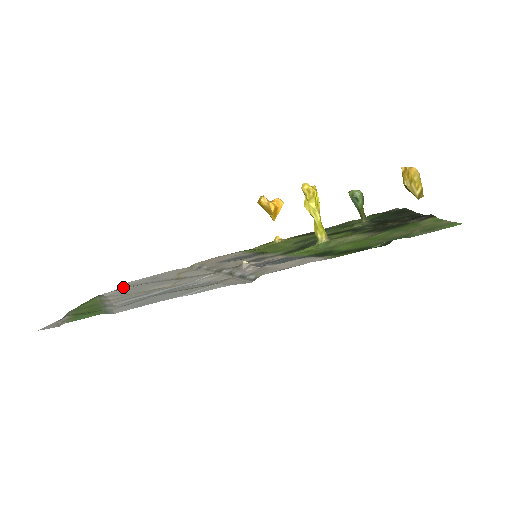
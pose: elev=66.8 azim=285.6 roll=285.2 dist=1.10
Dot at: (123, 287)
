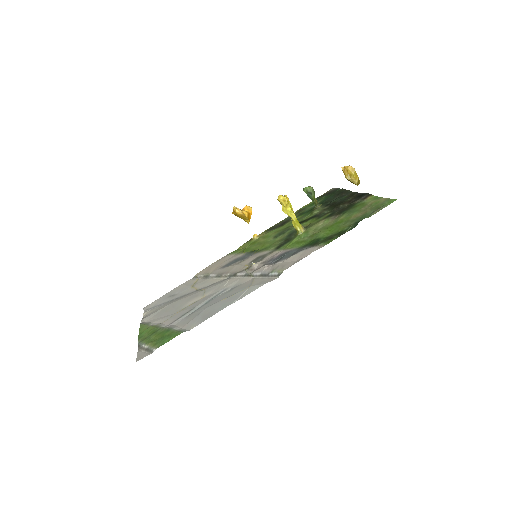
Dot at: (148, 311)
